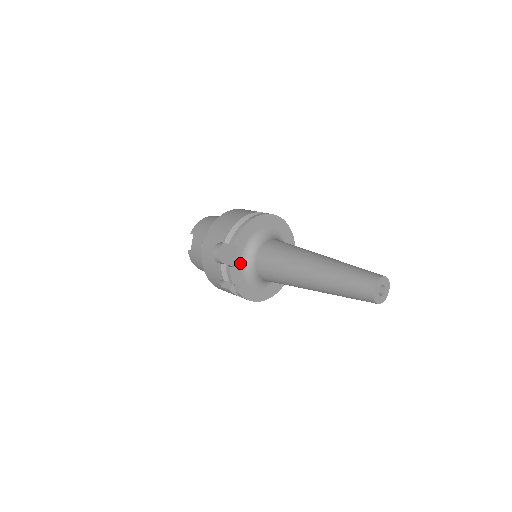
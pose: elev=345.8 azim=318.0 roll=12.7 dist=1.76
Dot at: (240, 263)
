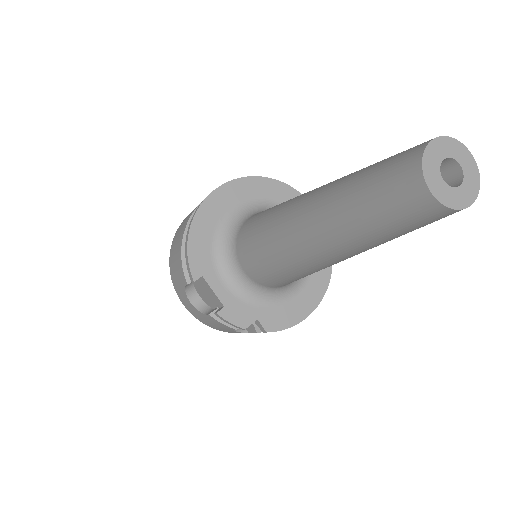
Dot at: (230, 293)
